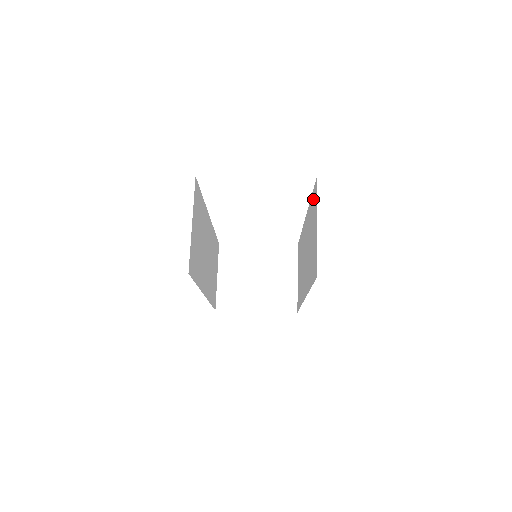
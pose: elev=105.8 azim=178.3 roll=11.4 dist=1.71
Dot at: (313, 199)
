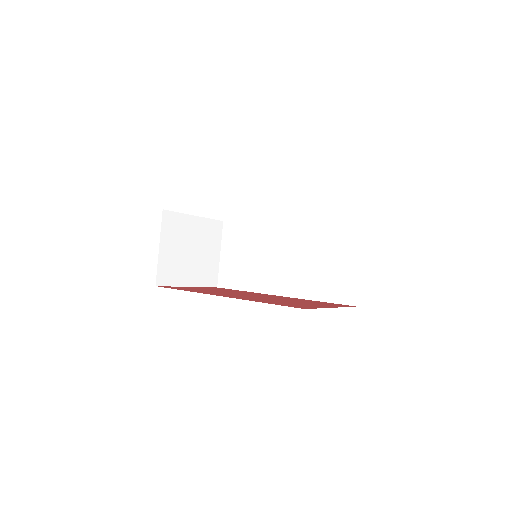
Dot at: (343, 232)
